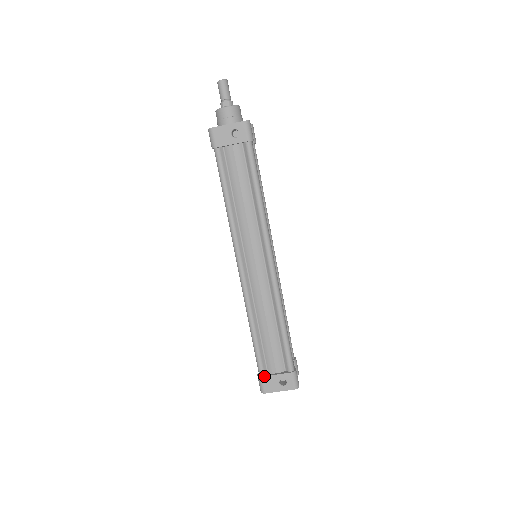
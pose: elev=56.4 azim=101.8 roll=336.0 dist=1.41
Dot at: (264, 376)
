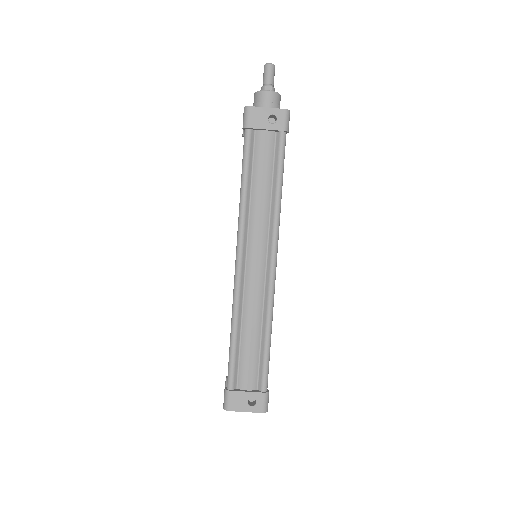
Dot at: (233, 390)
